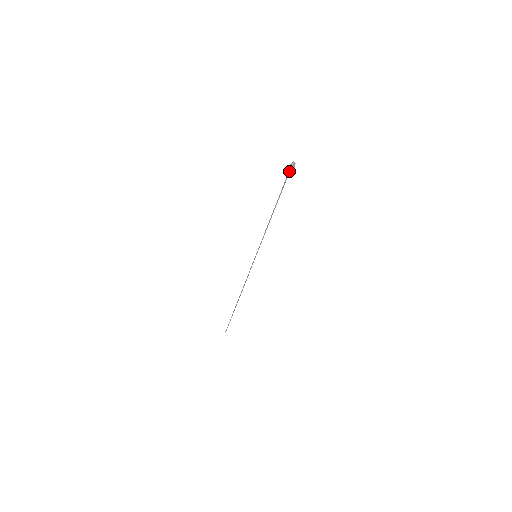
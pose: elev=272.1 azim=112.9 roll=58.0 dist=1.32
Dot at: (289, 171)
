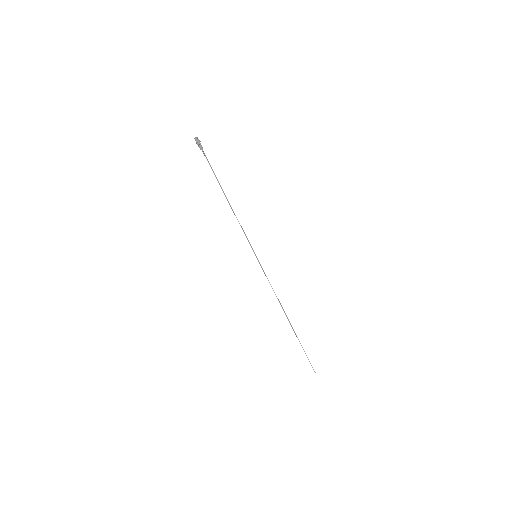
Dot at: (199, 147)
